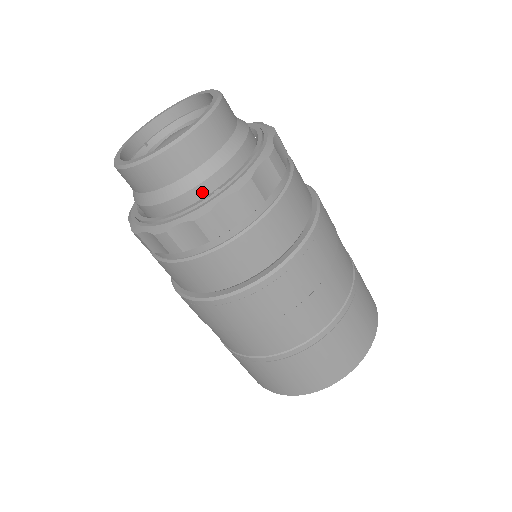
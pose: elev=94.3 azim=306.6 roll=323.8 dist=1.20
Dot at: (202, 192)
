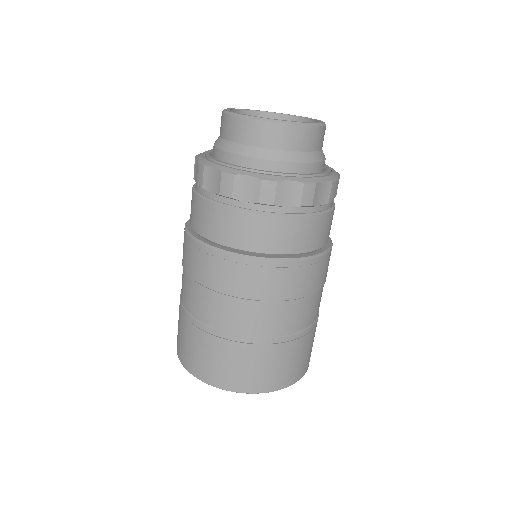
Dot at: (245, 163)
